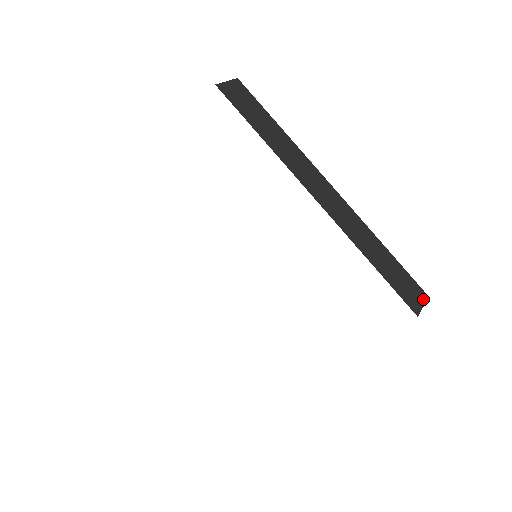
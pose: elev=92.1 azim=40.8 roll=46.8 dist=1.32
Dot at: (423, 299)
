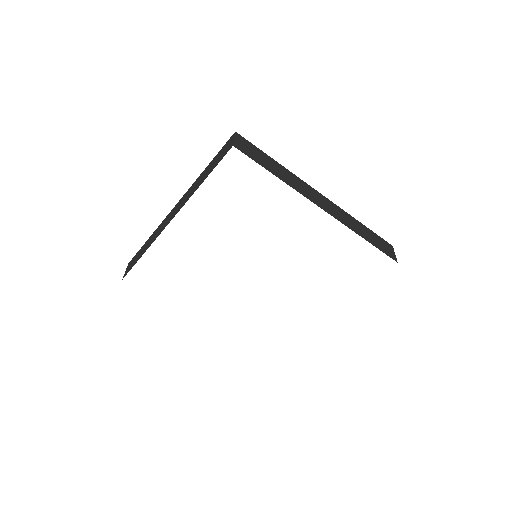
Dot at: (392, 249)
